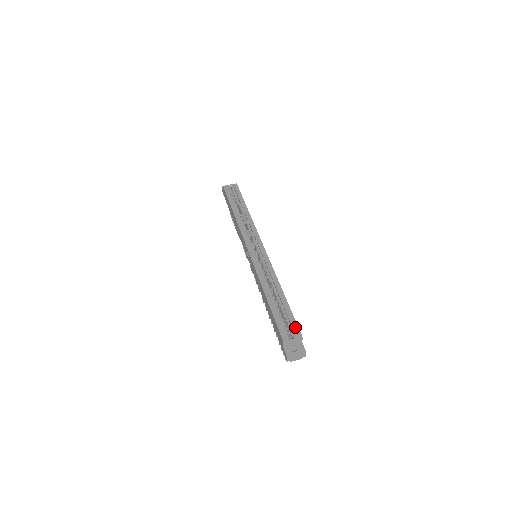
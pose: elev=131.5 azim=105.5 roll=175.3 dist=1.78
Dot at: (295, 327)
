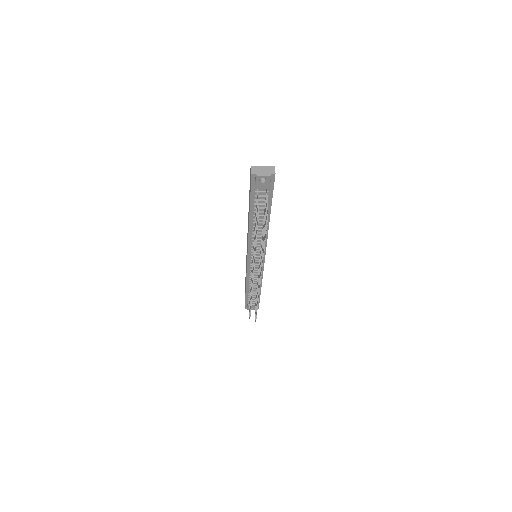
Dot at: occluded
